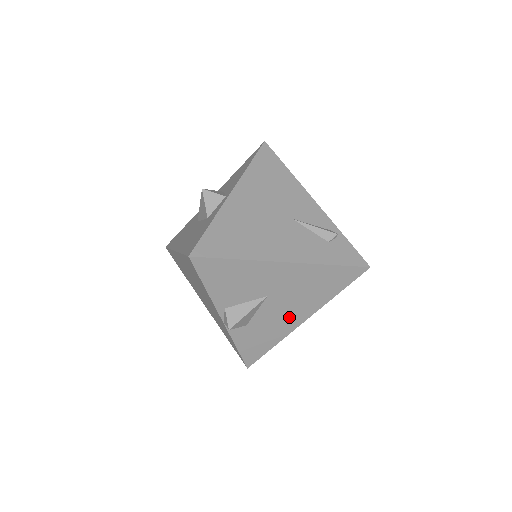
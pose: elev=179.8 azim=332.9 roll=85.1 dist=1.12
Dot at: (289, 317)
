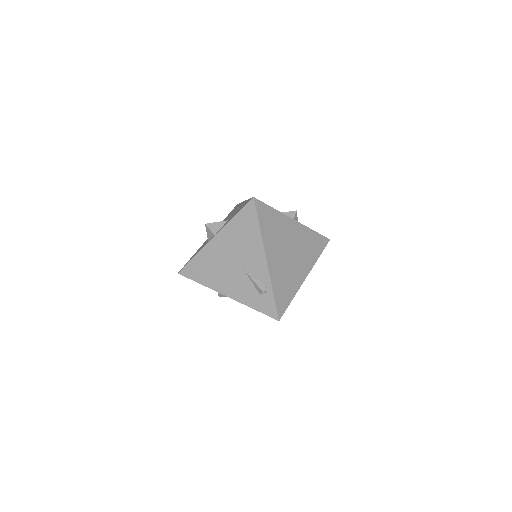
Dot at: occluded
